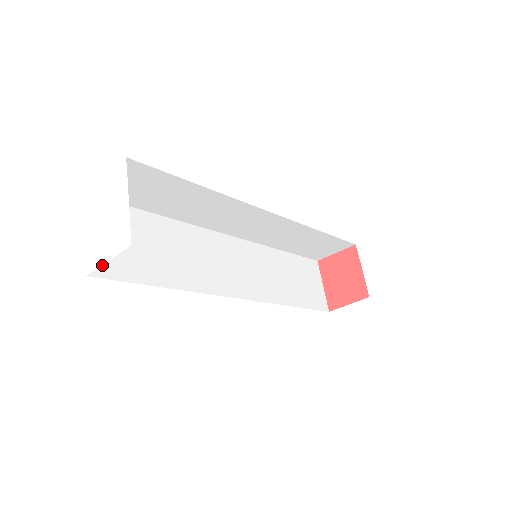
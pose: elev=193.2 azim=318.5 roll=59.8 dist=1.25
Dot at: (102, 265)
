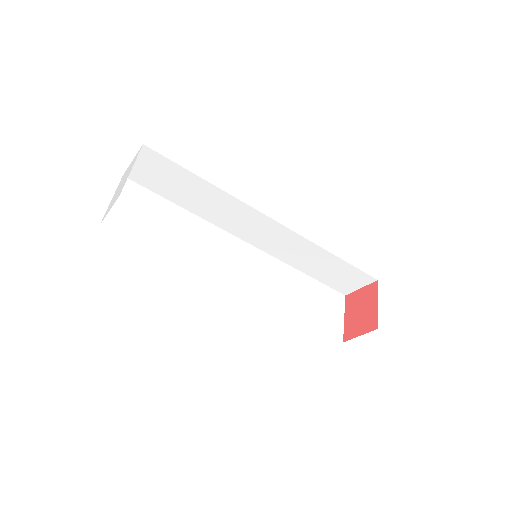
Dot at: (116, 223)
